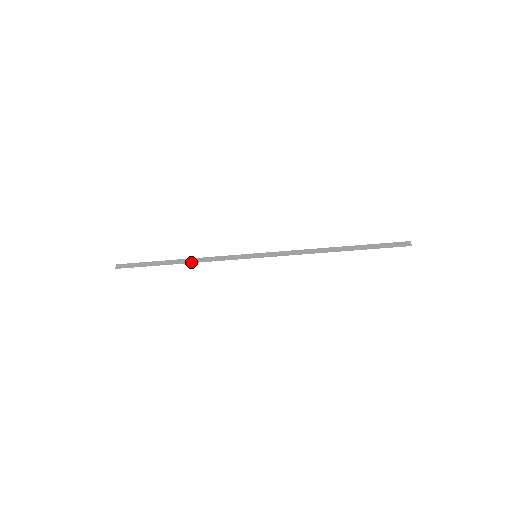
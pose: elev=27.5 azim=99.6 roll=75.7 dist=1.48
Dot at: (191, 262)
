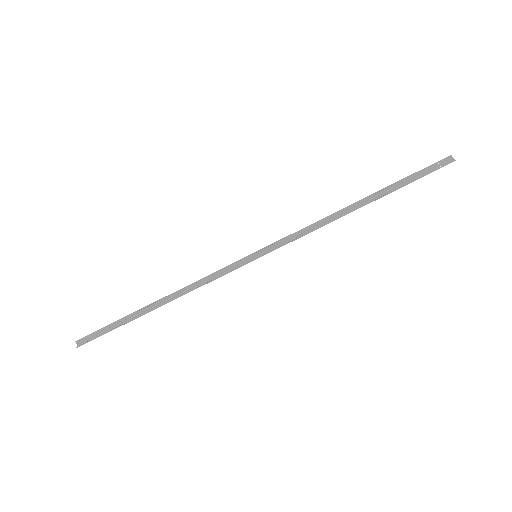
Dot at: (174, 299)
